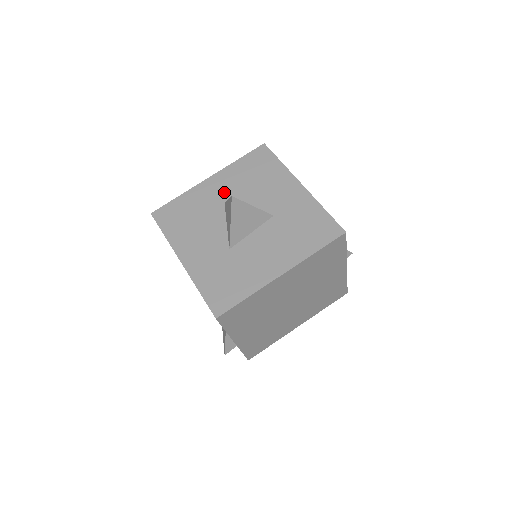
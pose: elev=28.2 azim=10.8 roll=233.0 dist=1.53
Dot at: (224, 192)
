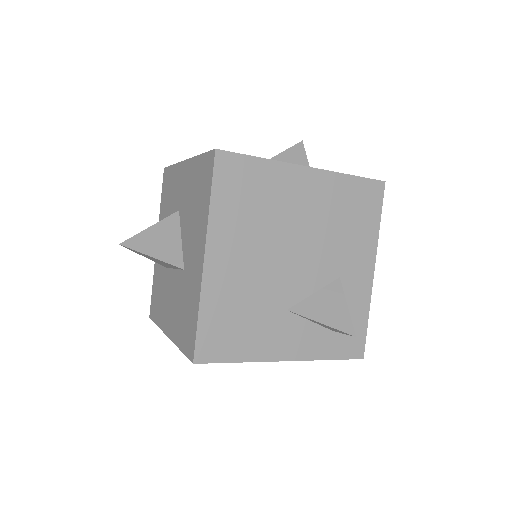
Dot at: (182, 195)
